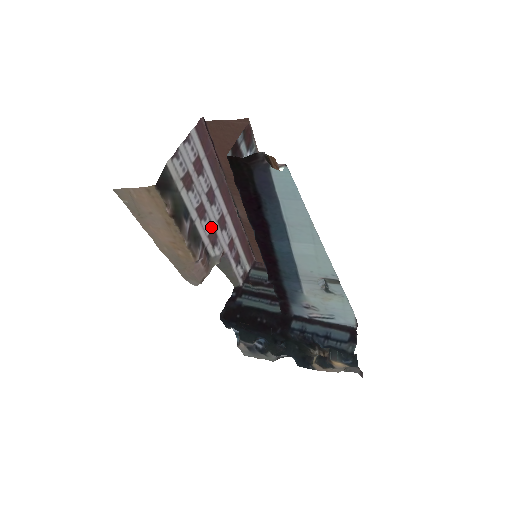
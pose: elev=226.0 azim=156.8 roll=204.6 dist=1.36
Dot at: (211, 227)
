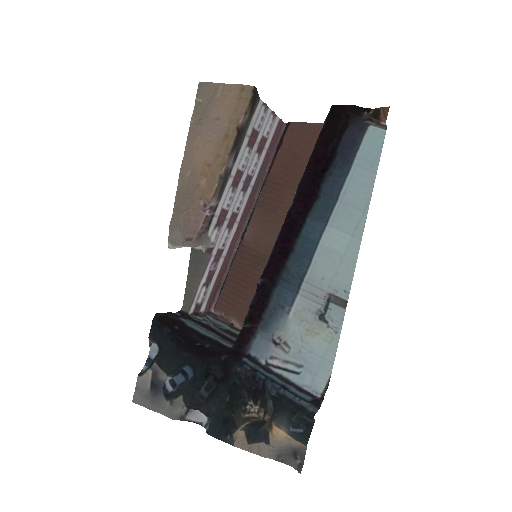
Dot at: (229, 206)
